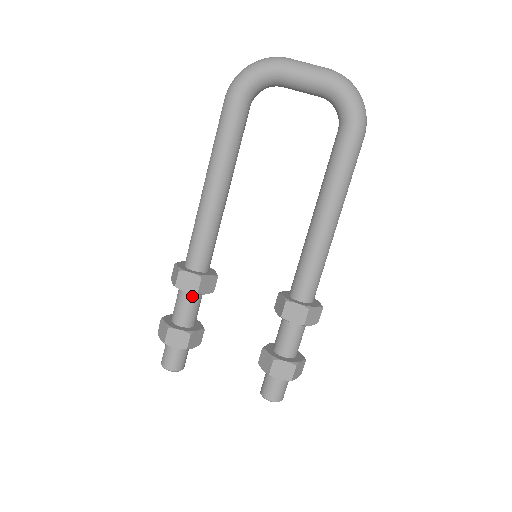
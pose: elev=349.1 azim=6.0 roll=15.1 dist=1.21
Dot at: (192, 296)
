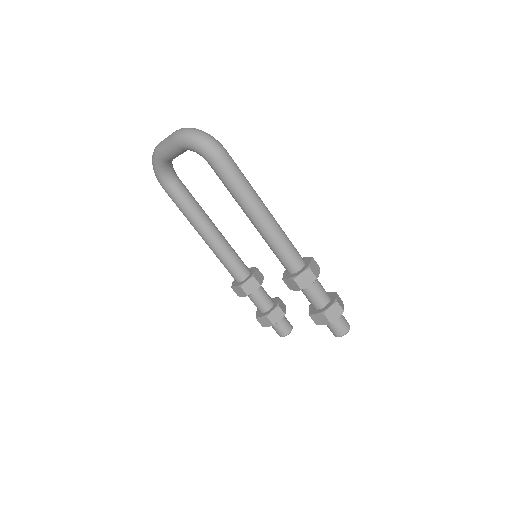
Dot at: (251, 295)
